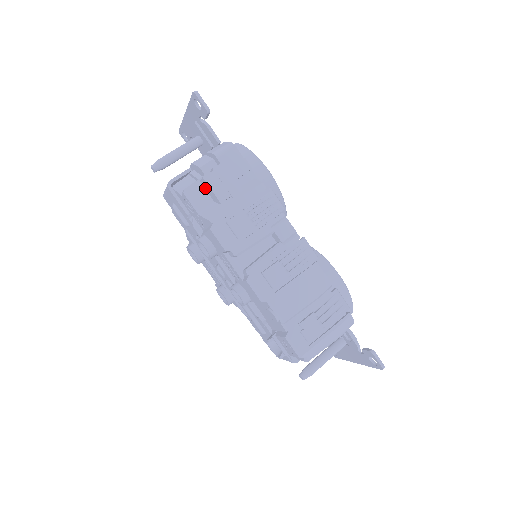
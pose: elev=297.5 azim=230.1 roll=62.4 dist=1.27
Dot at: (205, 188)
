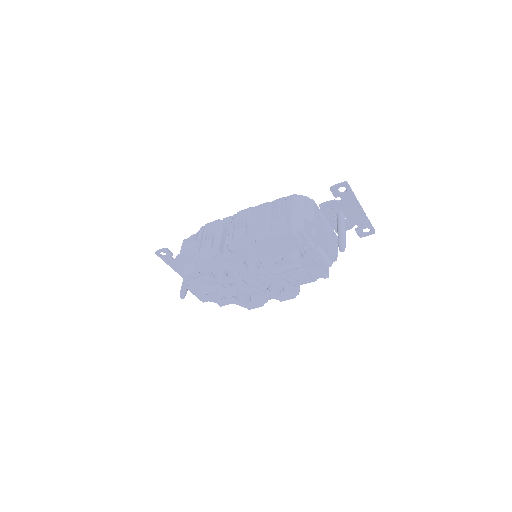
Dot at: (189, 262)
